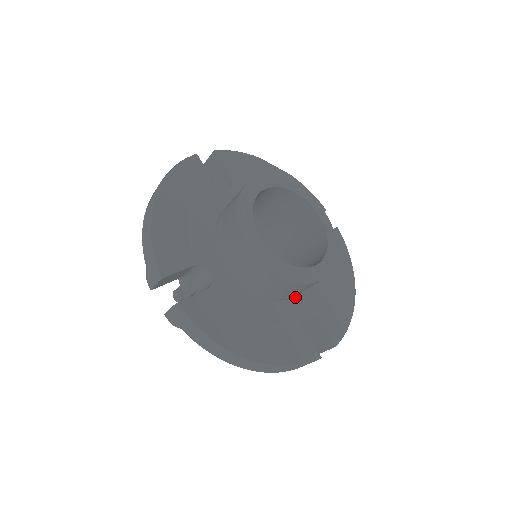
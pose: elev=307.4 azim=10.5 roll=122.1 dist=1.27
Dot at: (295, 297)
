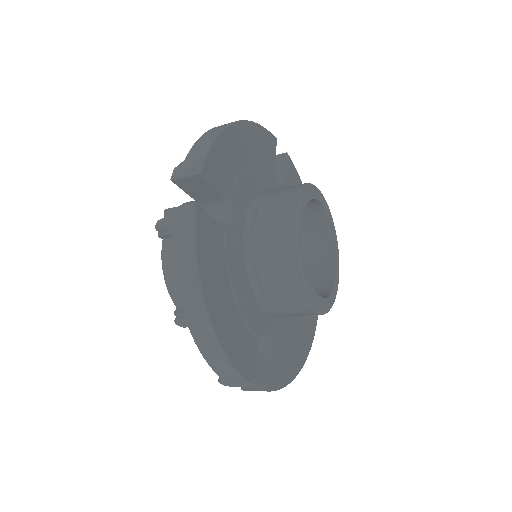
Dot at: (269, 314)
